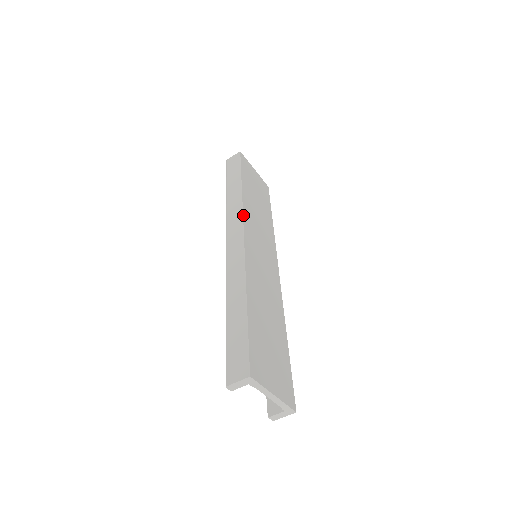
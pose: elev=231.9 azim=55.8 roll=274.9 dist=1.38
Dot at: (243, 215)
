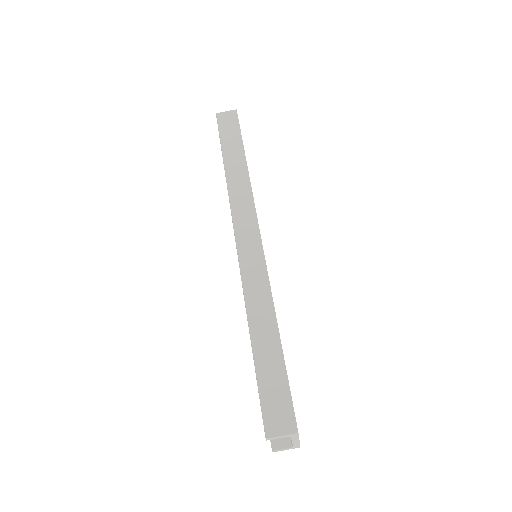
Dot at: (255, 208)
